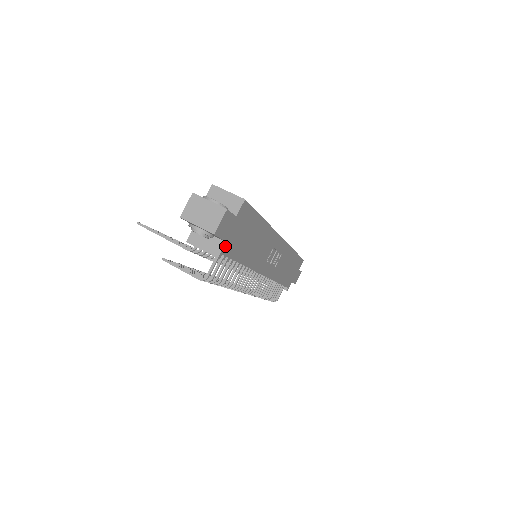
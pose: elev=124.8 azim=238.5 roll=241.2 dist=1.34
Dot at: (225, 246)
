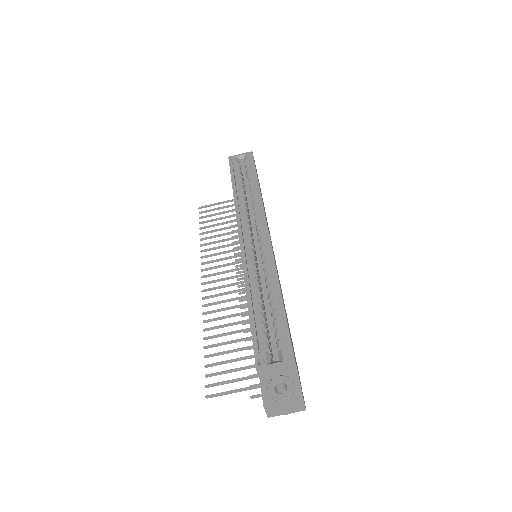
Dot at: occluded
